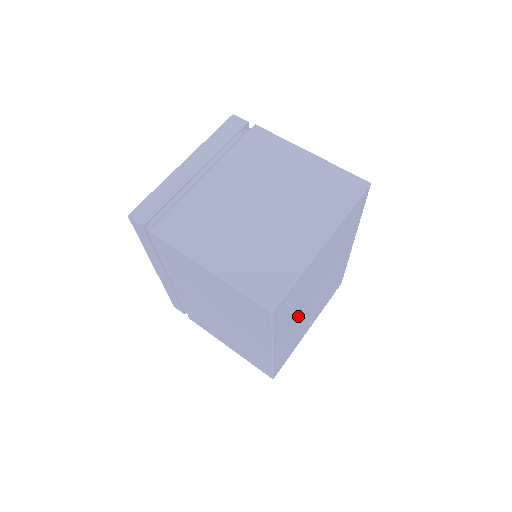
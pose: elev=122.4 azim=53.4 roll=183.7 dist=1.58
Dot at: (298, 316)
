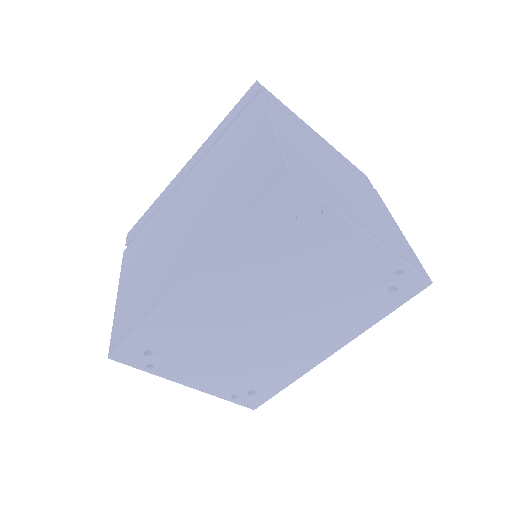
Dot at: (241, 301)
